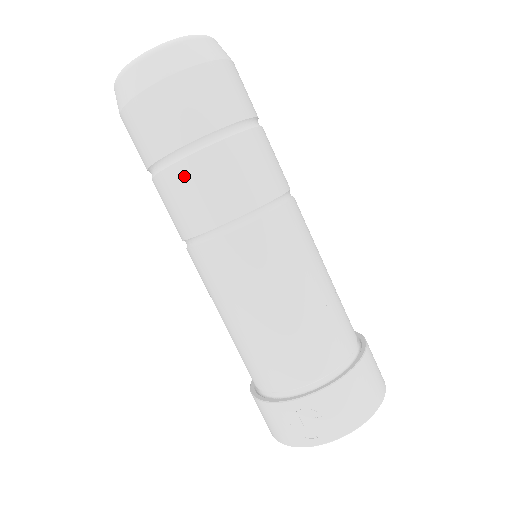
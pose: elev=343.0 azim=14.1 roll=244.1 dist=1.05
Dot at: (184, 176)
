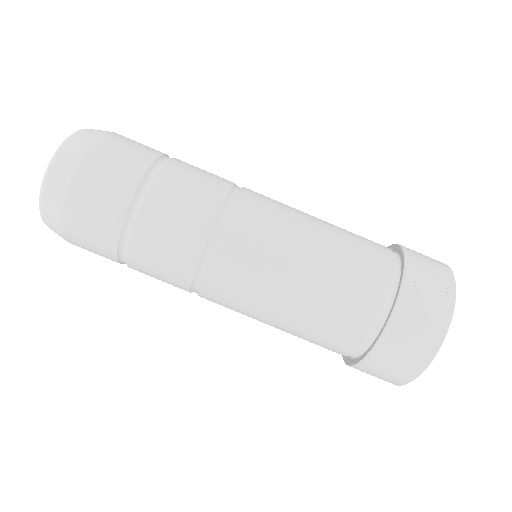
Dot at: (166, 189)
